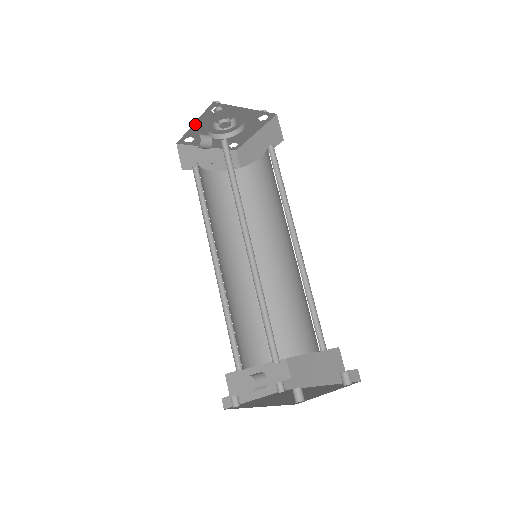
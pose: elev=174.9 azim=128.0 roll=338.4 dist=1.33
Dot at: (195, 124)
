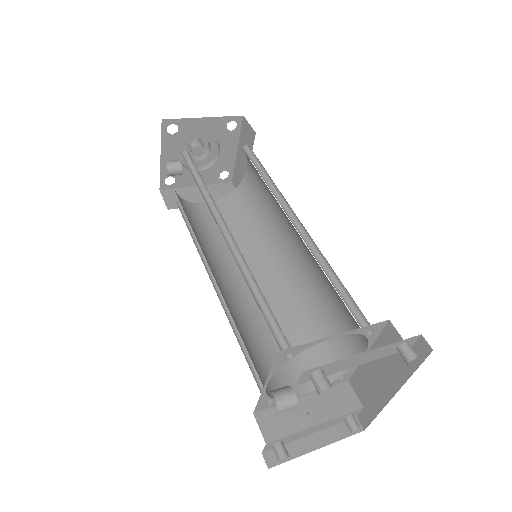
Dot at: (162, 157)
